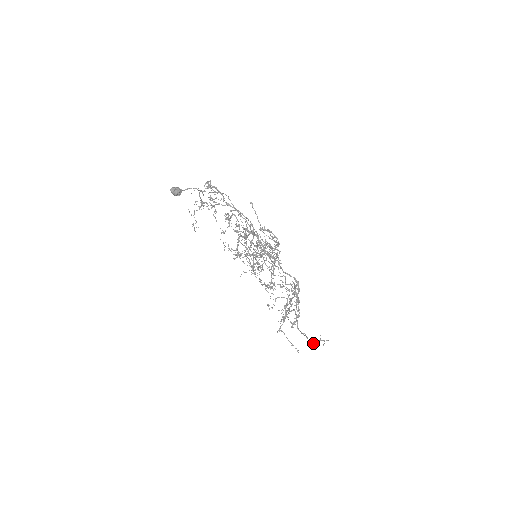
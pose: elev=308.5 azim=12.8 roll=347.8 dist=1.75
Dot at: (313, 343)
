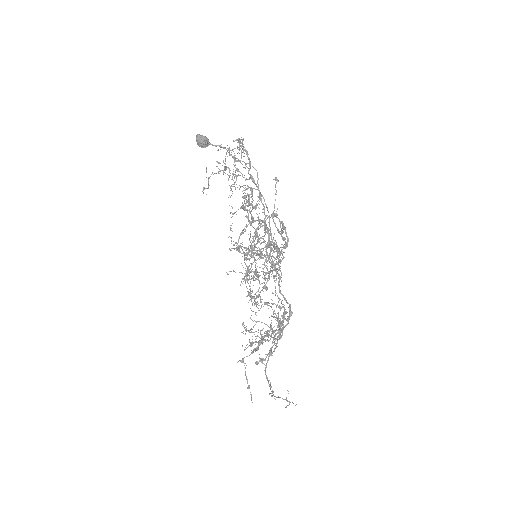
Dot at: occluded
